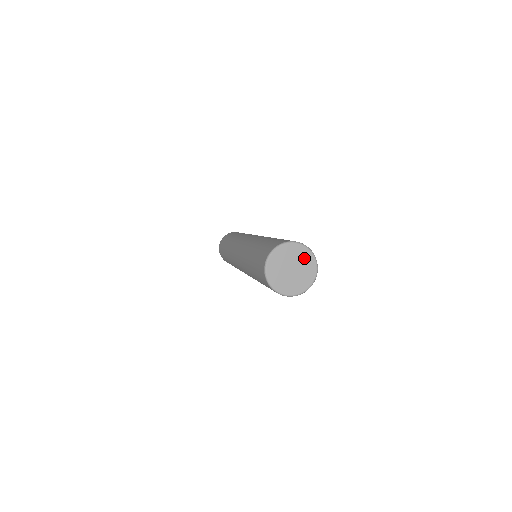
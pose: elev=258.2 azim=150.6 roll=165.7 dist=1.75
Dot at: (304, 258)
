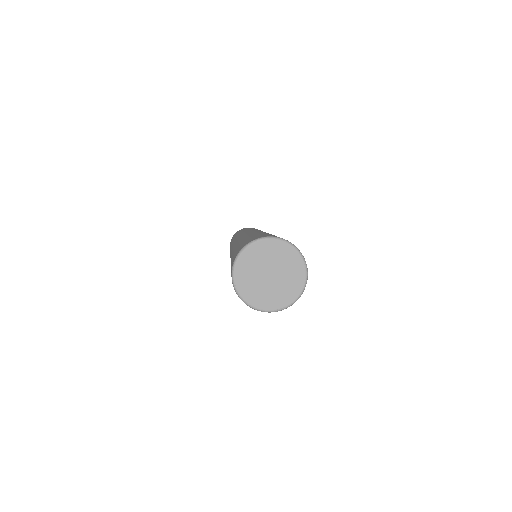
Dot at: (267, 252)
